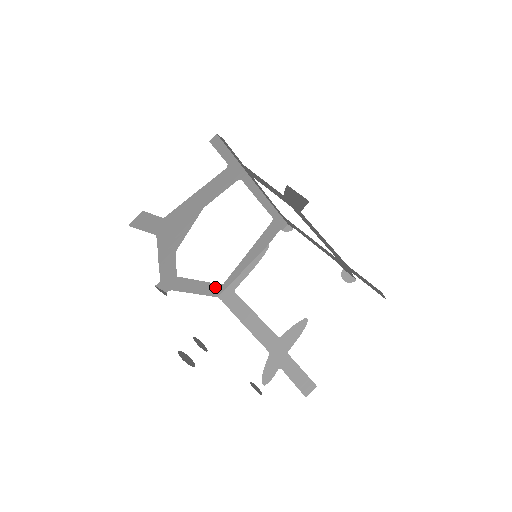
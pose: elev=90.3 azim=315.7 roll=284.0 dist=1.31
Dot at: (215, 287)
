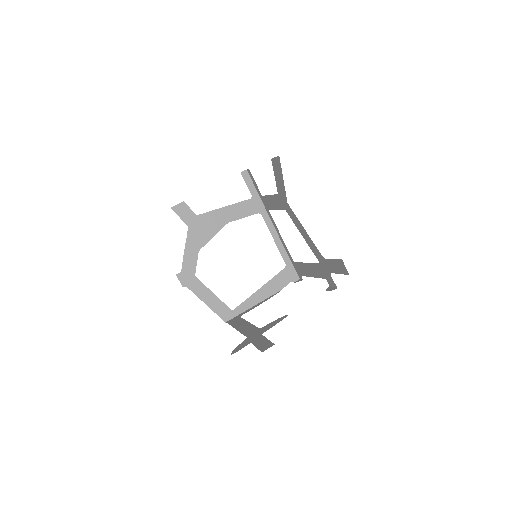
Dot at: (225, 309)
